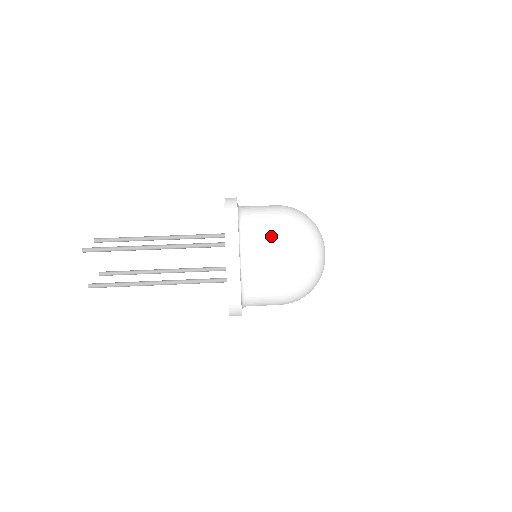
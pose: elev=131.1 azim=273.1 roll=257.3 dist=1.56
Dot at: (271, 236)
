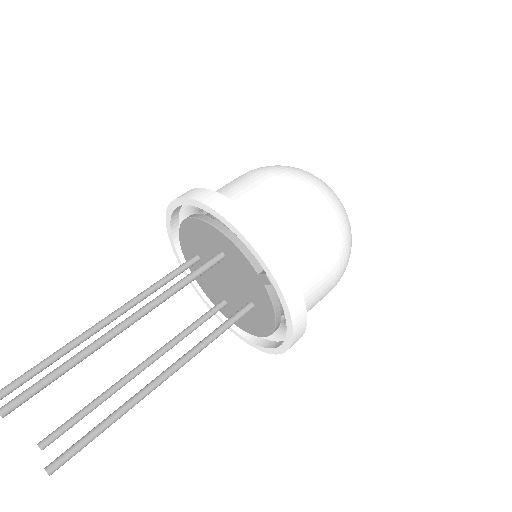
Dot at: (282, 198)
